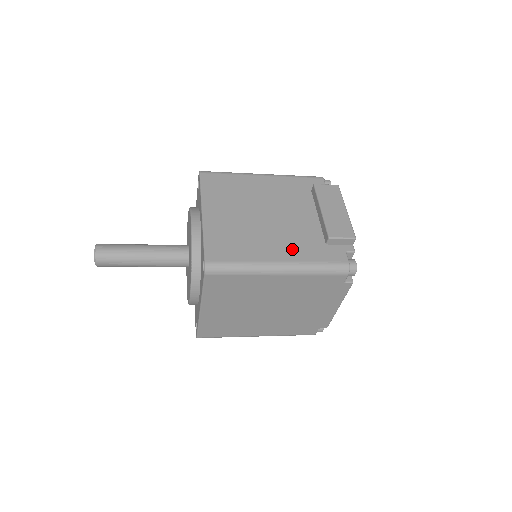
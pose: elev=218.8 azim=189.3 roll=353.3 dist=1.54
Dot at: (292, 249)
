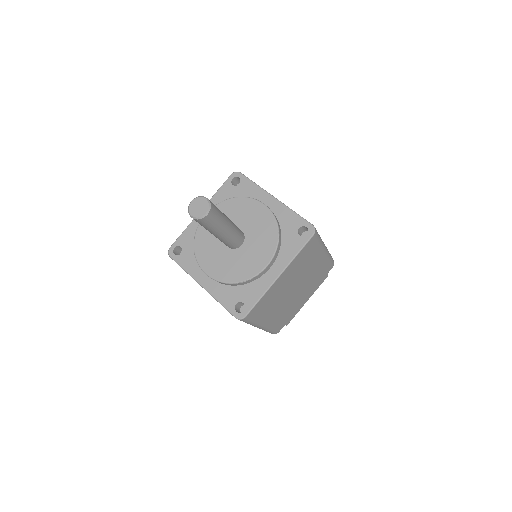
Dot at: occluded
